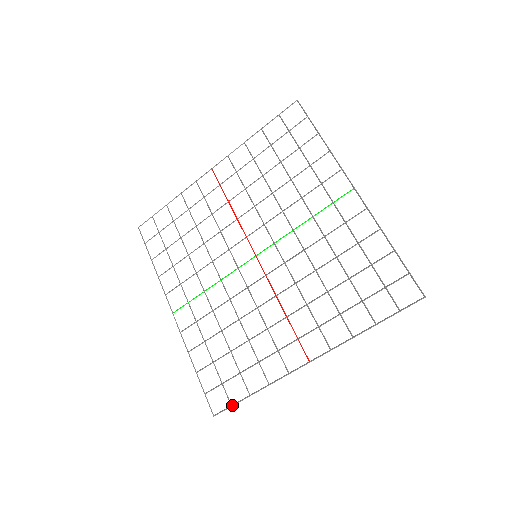
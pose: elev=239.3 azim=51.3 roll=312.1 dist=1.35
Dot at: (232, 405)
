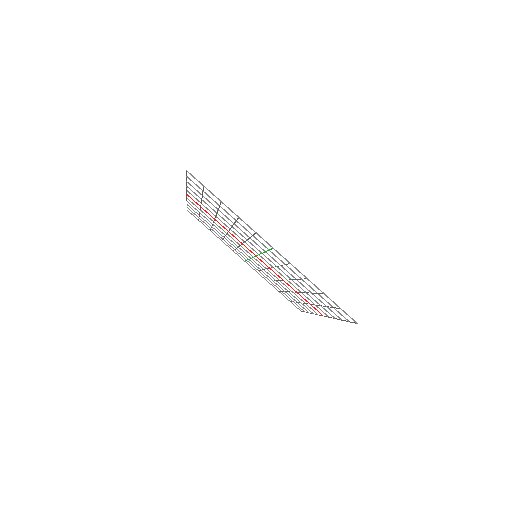
Dot at: occluded
